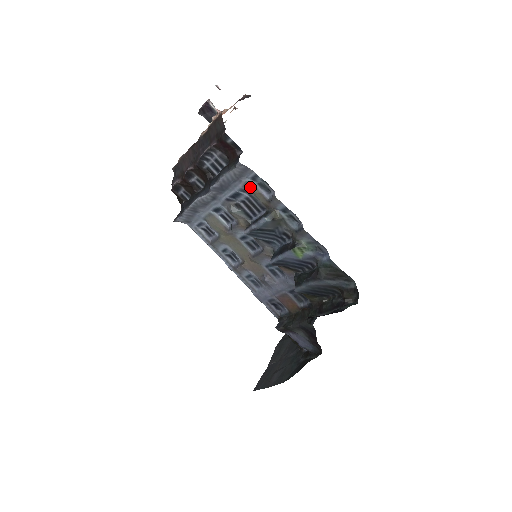
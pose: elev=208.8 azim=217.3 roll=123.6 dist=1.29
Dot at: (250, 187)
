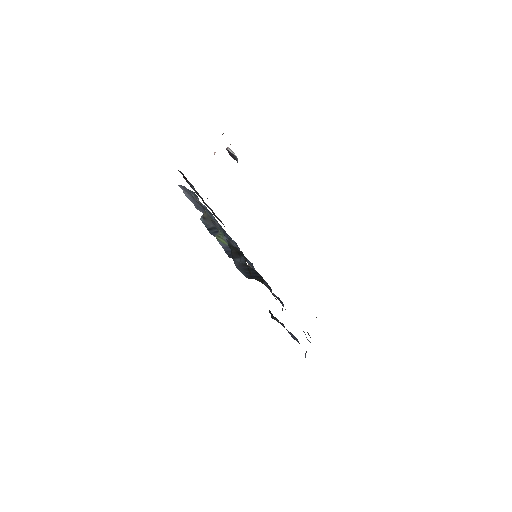
Dot at: (196, 199)
